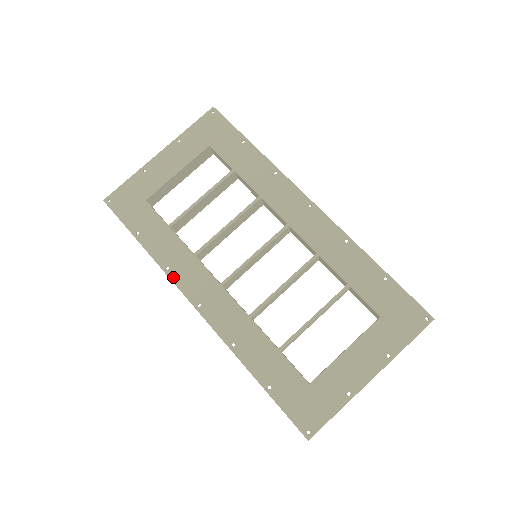
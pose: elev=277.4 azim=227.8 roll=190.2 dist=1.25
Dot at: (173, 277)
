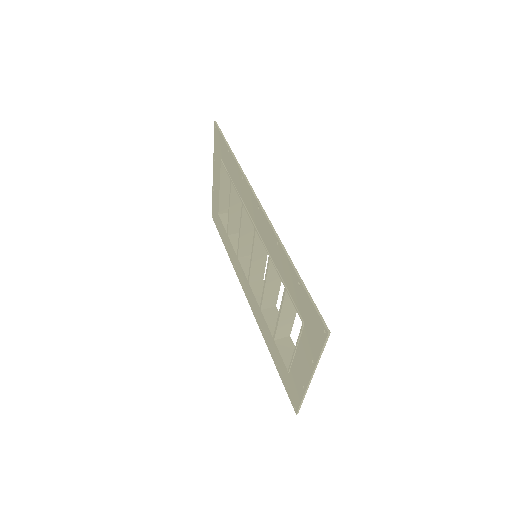
Dot at: (237, 273)
